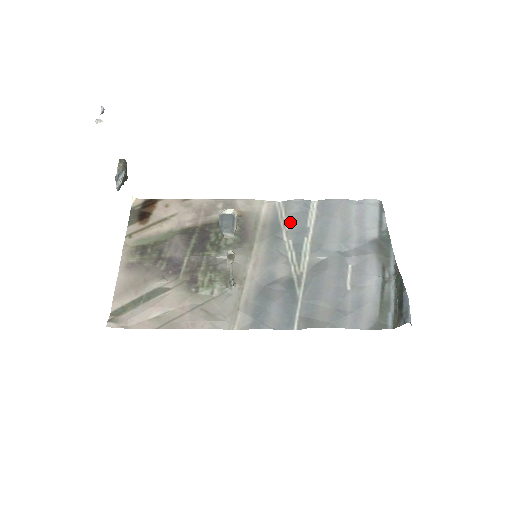
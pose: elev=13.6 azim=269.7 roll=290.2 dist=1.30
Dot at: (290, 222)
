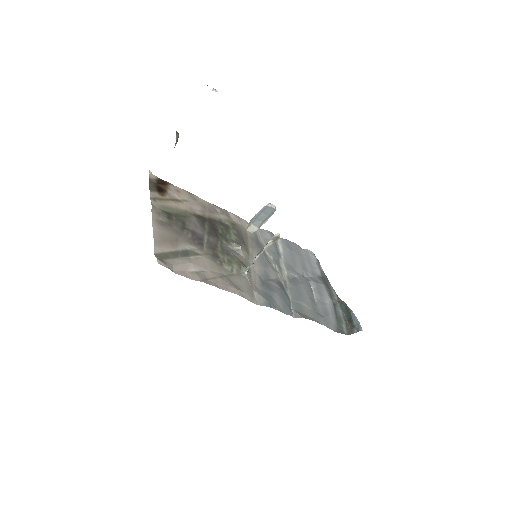
Dot at: occluded
